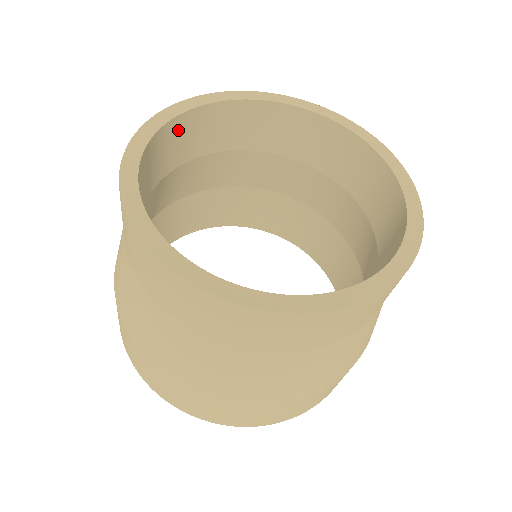
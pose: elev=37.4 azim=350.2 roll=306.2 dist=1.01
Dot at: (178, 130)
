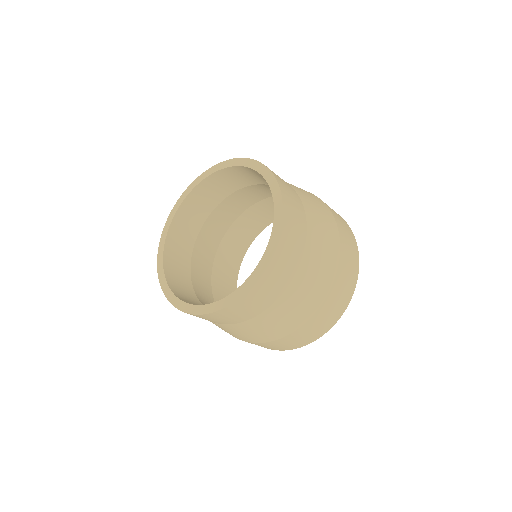
Dot at: (181, 221)
